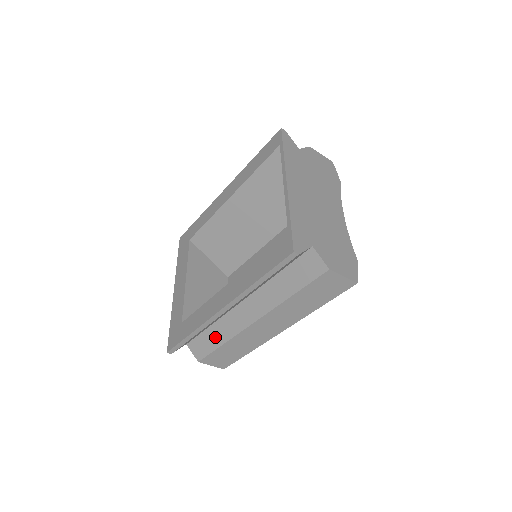
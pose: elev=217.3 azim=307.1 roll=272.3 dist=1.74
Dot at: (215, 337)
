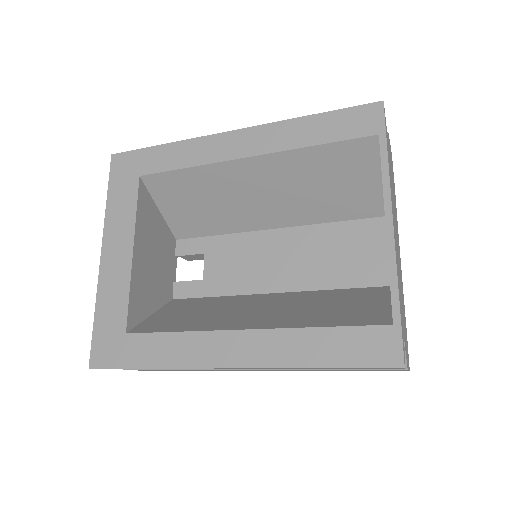
Dot at: occluded
